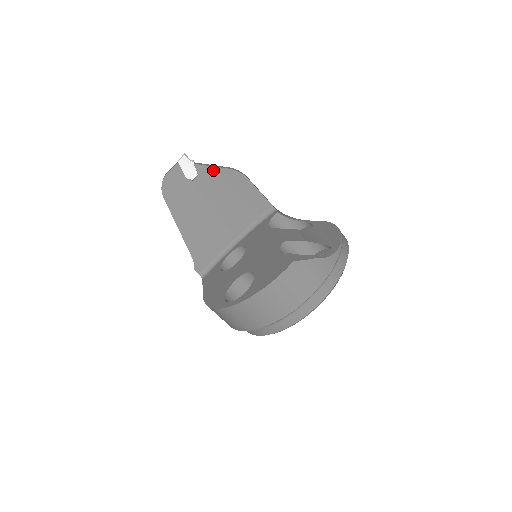
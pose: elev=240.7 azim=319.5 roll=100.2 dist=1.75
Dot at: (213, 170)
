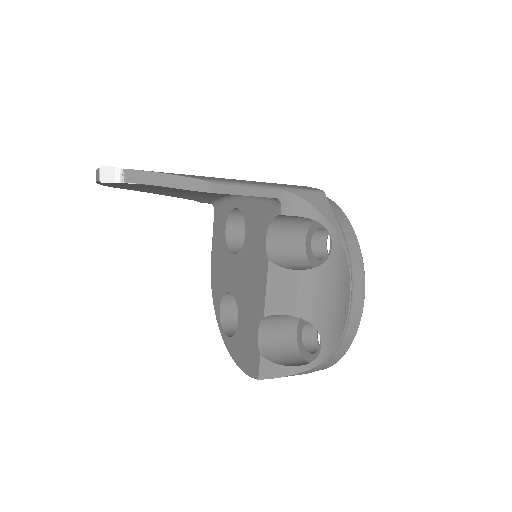
Dot at: (156, 185)
